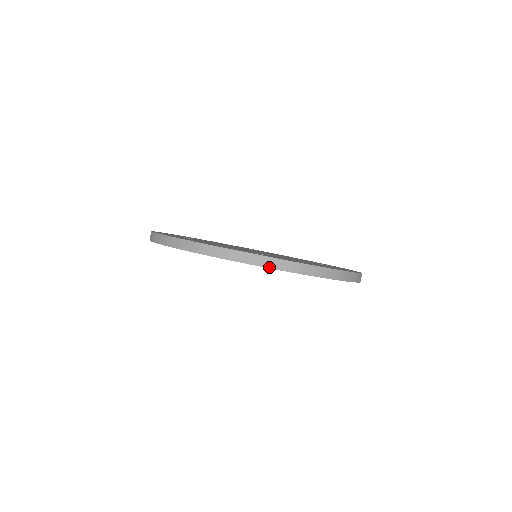
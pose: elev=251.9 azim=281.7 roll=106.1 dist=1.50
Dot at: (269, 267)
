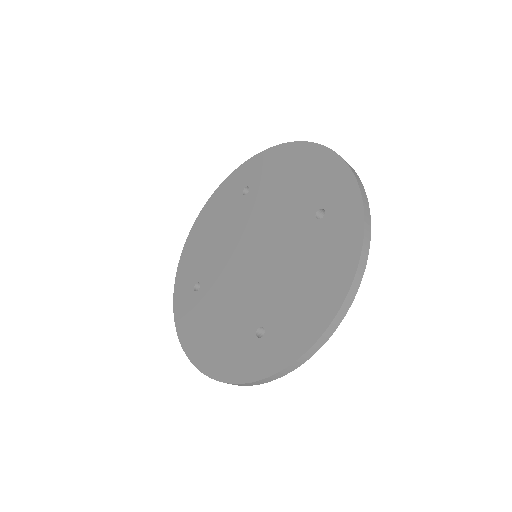
Dot at: (277, 378)
